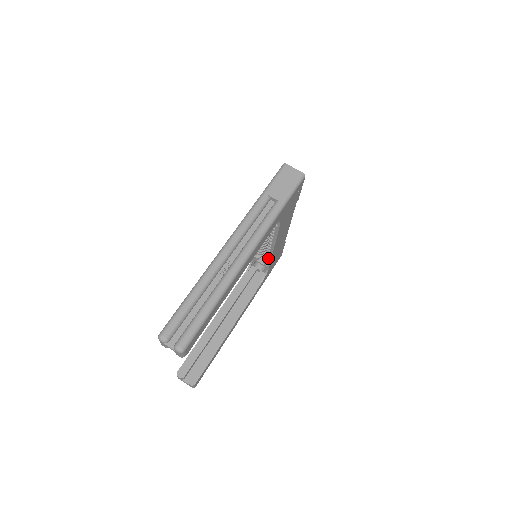
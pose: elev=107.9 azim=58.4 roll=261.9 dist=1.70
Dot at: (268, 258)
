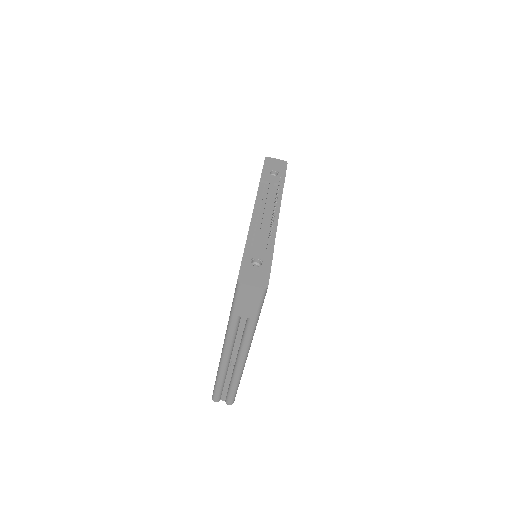
Dot at: occluded
